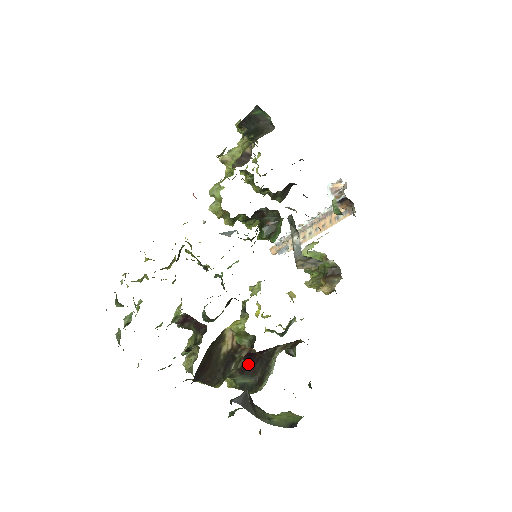
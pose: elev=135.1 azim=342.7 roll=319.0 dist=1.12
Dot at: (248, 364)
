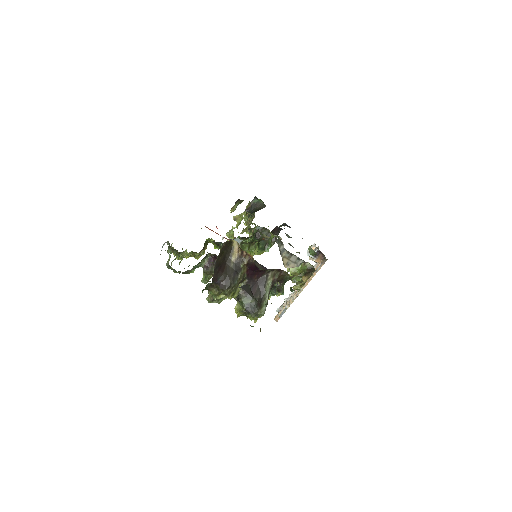
Dot at: (250, 286)
